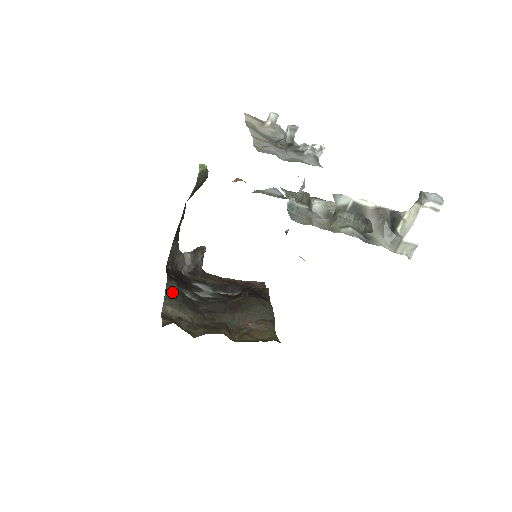
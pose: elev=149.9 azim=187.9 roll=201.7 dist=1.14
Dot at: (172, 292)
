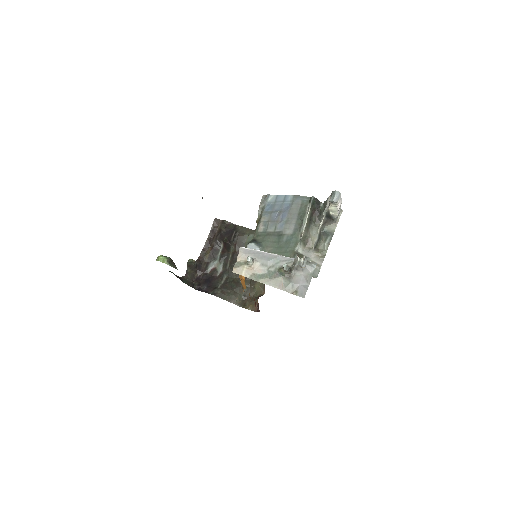
Dot at: (225, 295)
